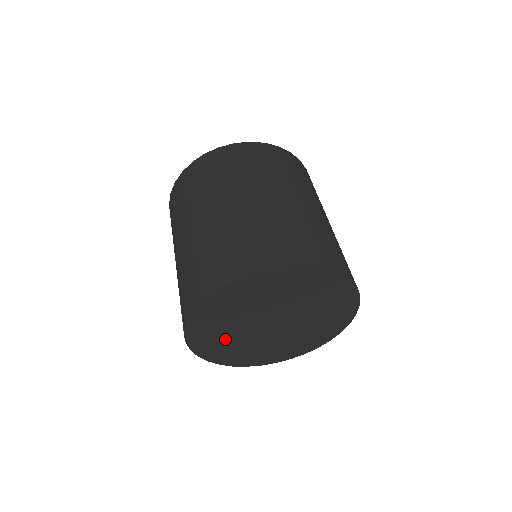
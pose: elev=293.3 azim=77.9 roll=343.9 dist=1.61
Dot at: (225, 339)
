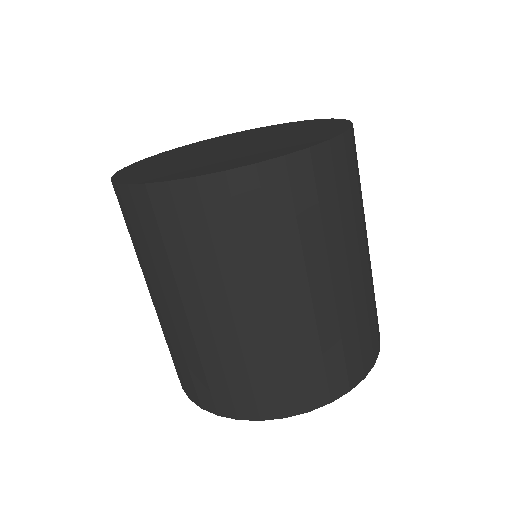
Dot at: occluded
